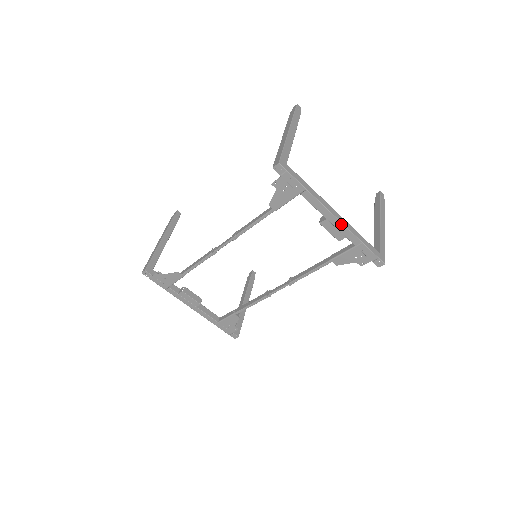
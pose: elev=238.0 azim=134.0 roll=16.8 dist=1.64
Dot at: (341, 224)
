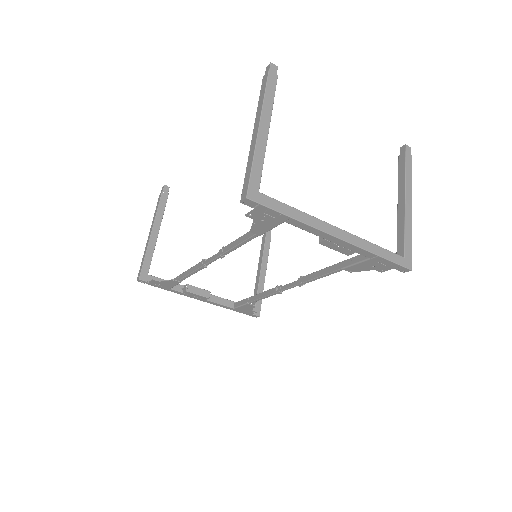
Dot at: (346, 243)
